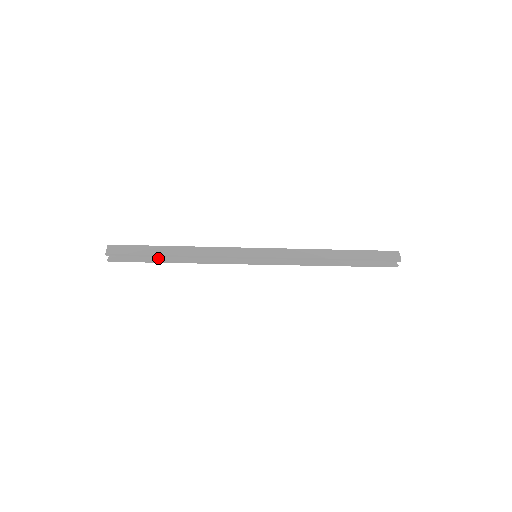
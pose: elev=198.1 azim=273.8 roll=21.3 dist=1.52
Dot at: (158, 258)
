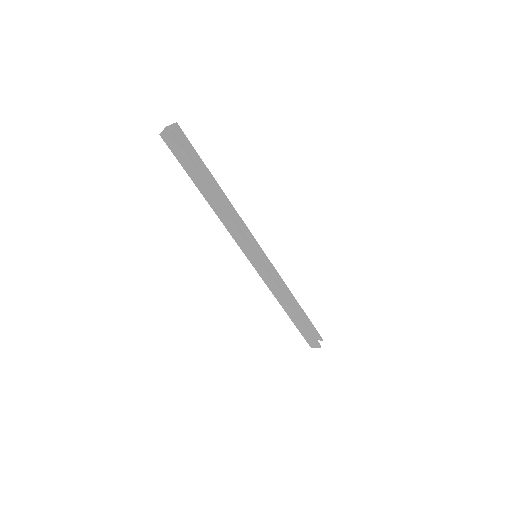
Dot at: (200, 180)
